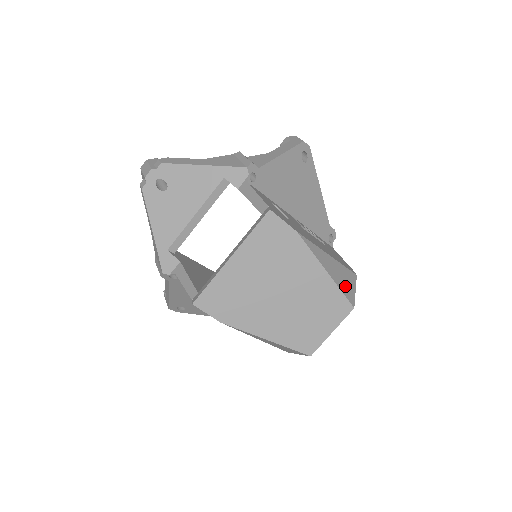
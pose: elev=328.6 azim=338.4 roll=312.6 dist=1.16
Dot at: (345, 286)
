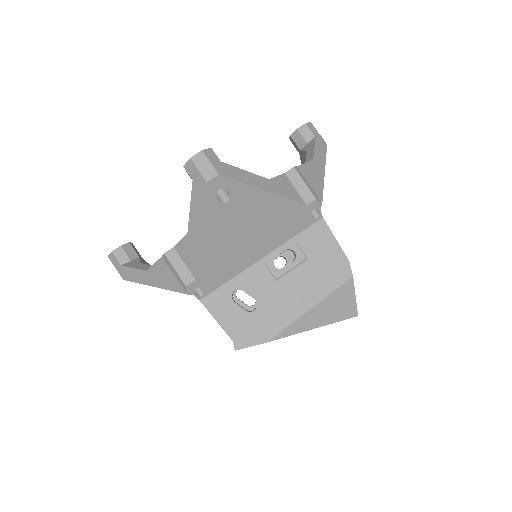
Dot at: (341, 311)
